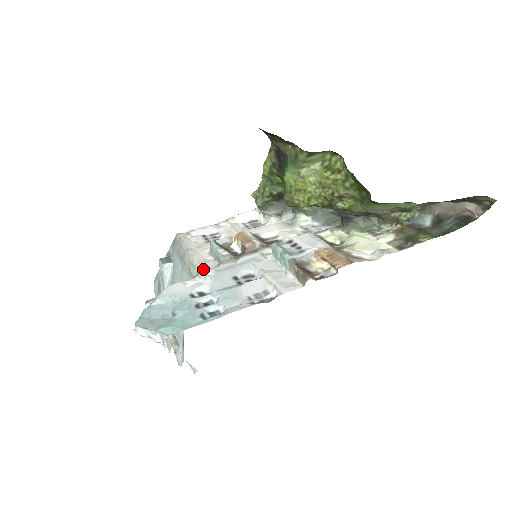
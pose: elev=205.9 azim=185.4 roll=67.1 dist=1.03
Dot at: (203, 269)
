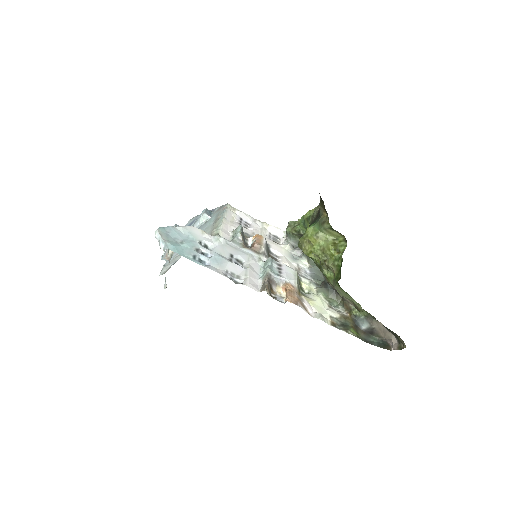
Dot at: (221, 235)
